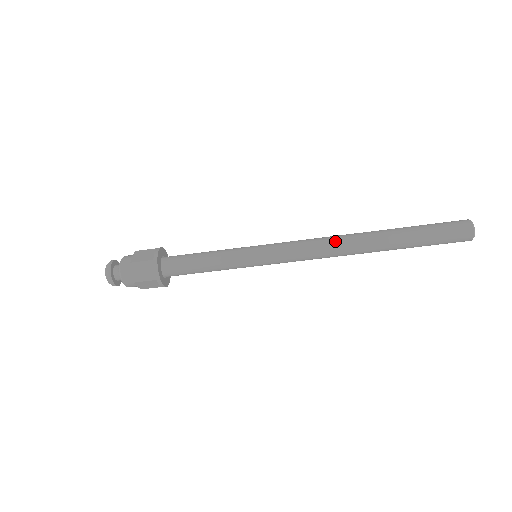
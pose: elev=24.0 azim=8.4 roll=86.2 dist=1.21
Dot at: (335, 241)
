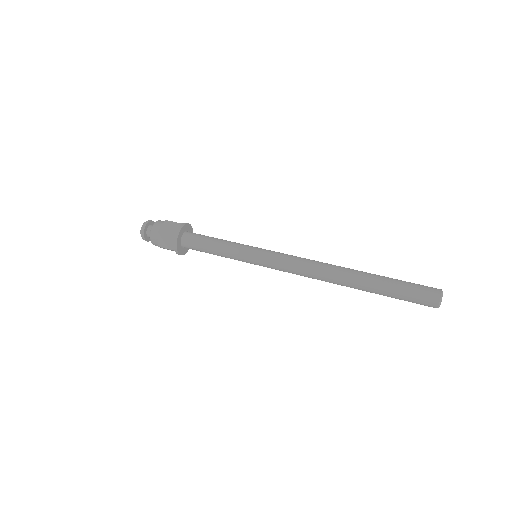
Dot at: (322, 263)
